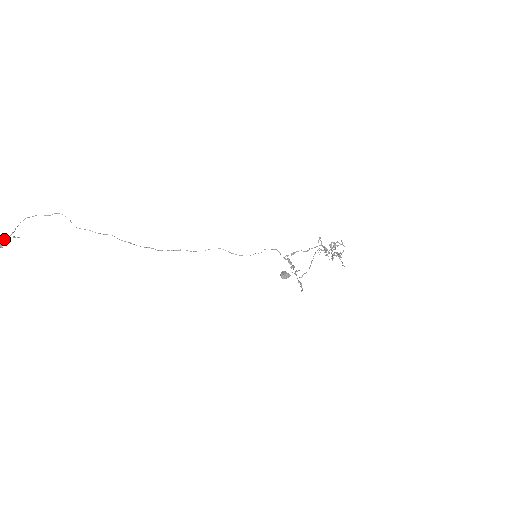
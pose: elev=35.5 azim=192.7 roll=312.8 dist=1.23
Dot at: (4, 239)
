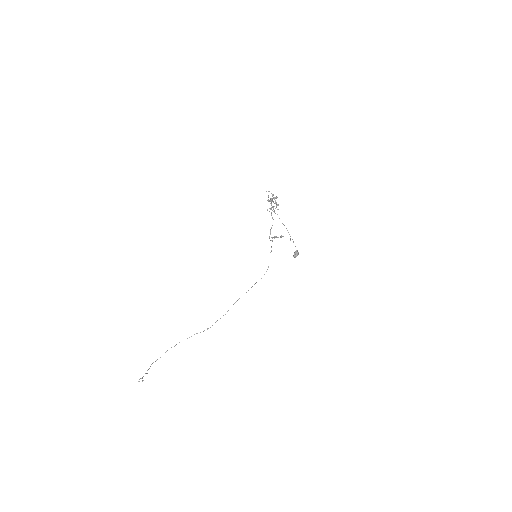
Dot at: (142, 378)
